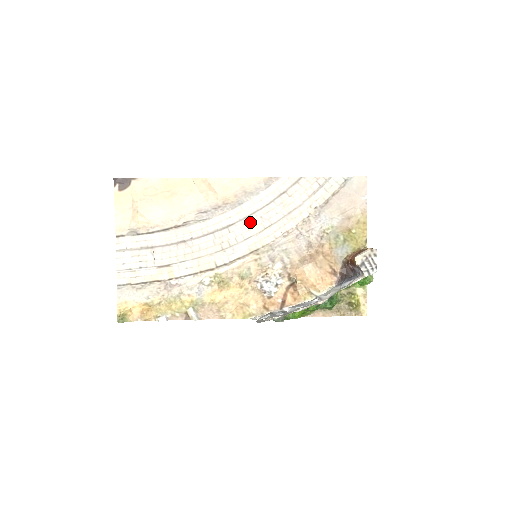
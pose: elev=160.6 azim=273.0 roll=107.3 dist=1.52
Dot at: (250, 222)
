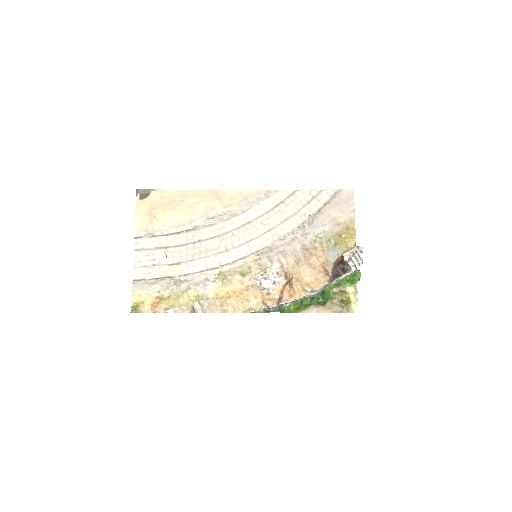
Dot at: (251, 227)
